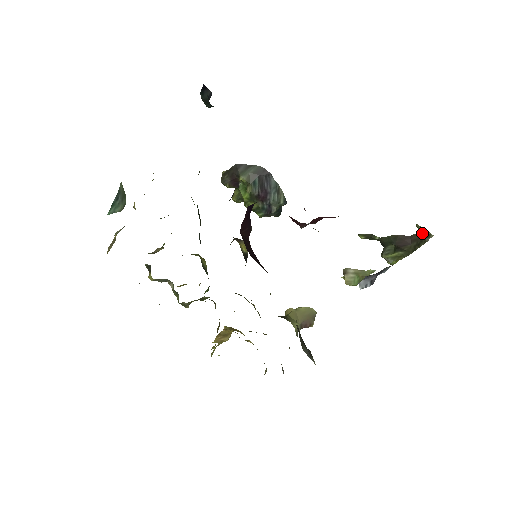
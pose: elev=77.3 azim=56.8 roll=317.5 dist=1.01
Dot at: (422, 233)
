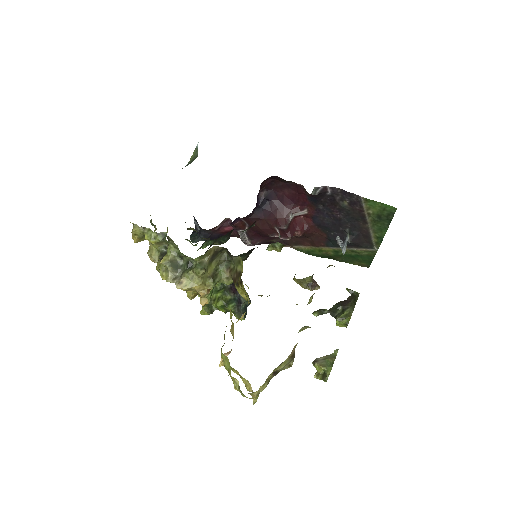
Dot at: (352, 293)
